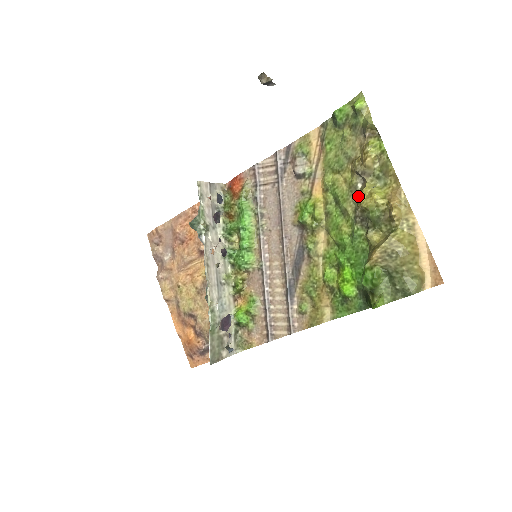
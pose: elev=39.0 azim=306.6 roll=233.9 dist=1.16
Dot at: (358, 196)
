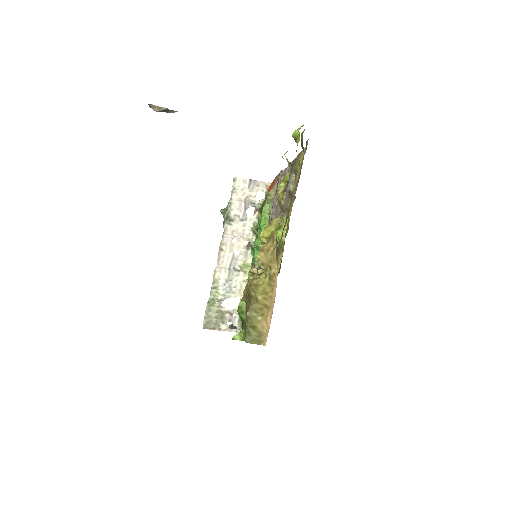
Dot at: occluded
